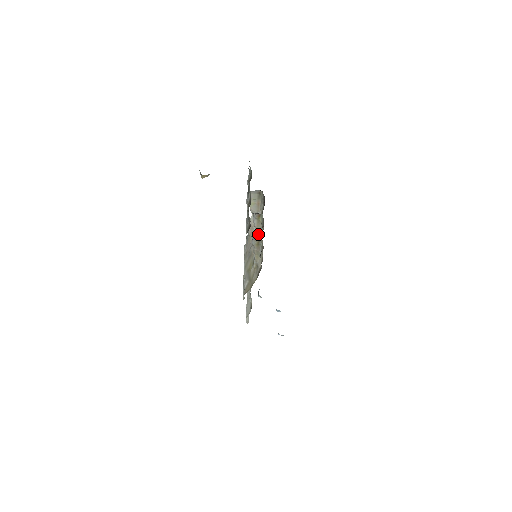
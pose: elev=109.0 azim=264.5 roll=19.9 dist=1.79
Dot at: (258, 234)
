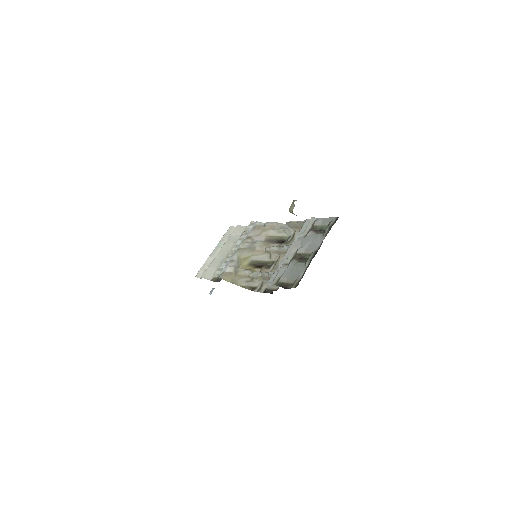
Dot at: (276, 253)
